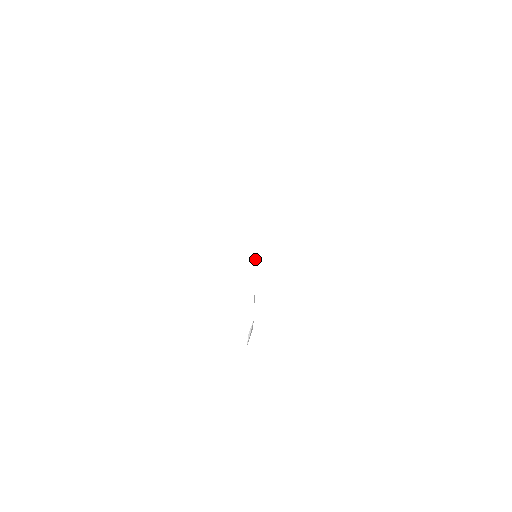
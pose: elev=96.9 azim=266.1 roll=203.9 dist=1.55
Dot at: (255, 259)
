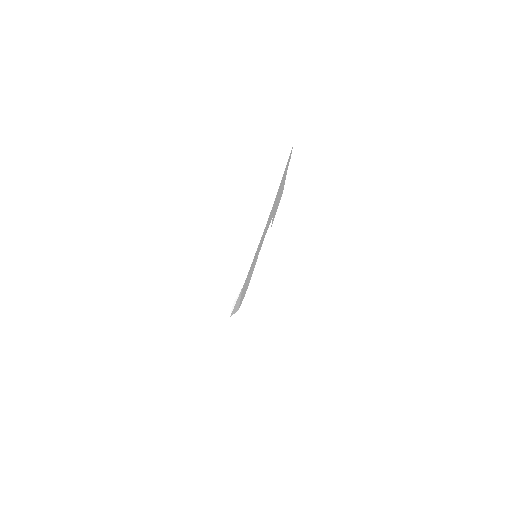
Dot at: (254, 265)
